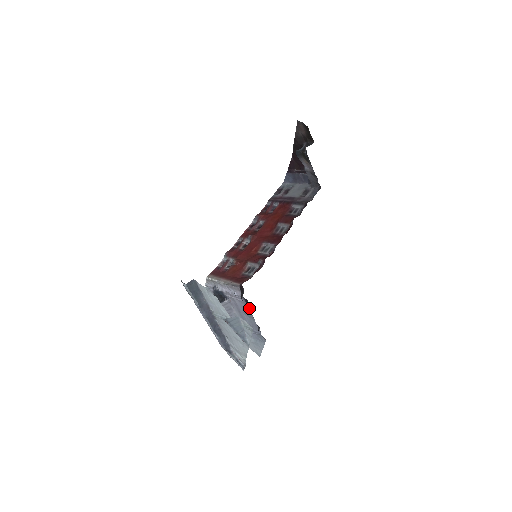
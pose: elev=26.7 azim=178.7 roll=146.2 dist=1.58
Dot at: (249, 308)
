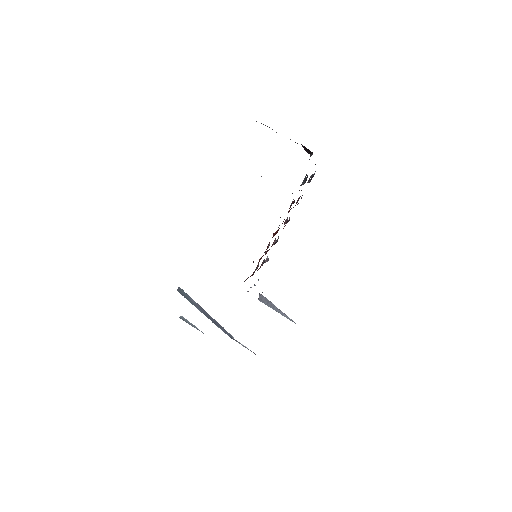
Dot at: occluded
